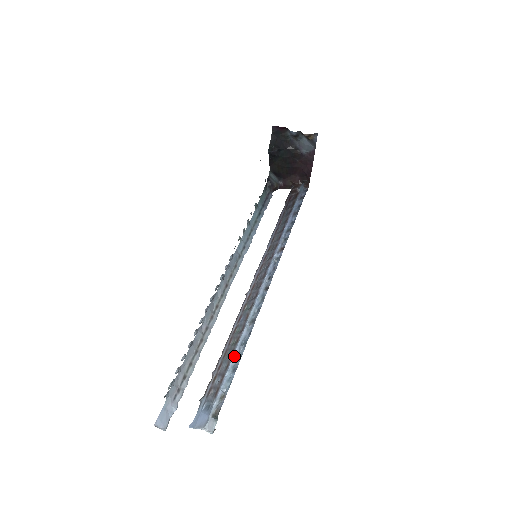
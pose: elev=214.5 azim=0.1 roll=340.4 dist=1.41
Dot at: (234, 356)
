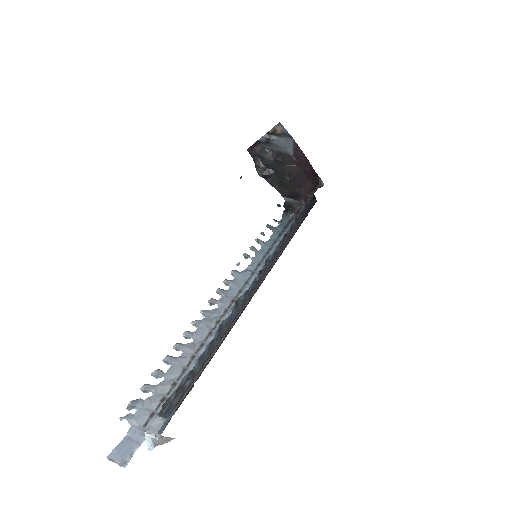
Dot at: (206, 345)
